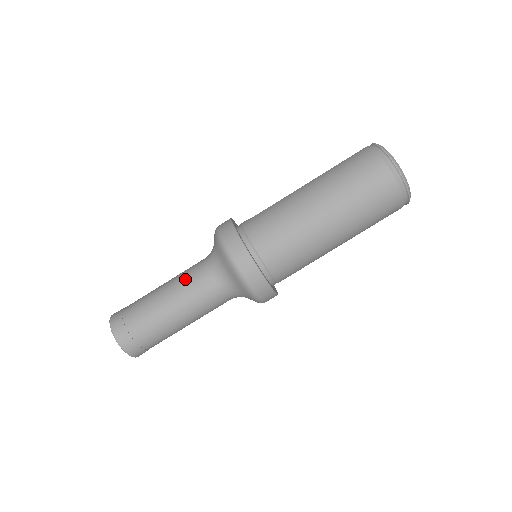
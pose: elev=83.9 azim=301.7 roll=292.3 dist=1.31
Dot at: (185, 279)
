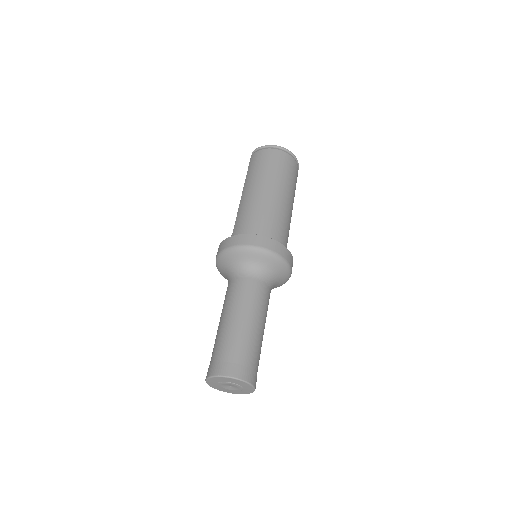
Dot at: (234, 297)
